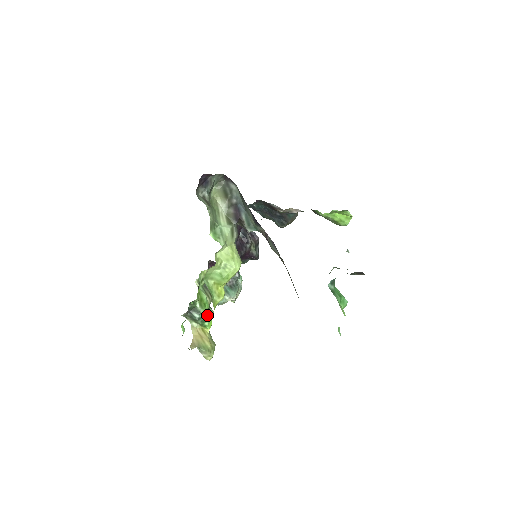
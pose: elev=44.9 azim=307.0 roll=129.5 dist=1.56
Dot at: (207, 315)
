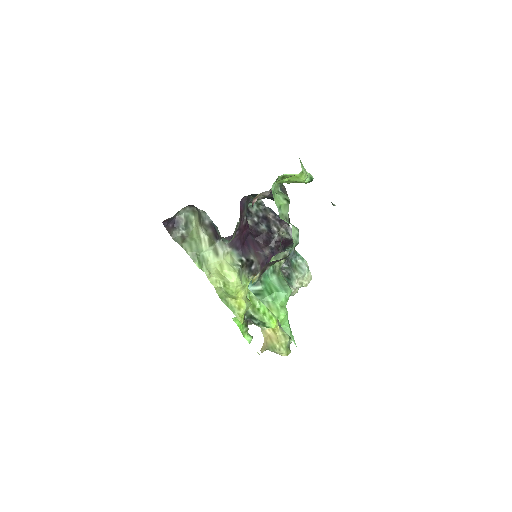
Dot at: (263, 318)
